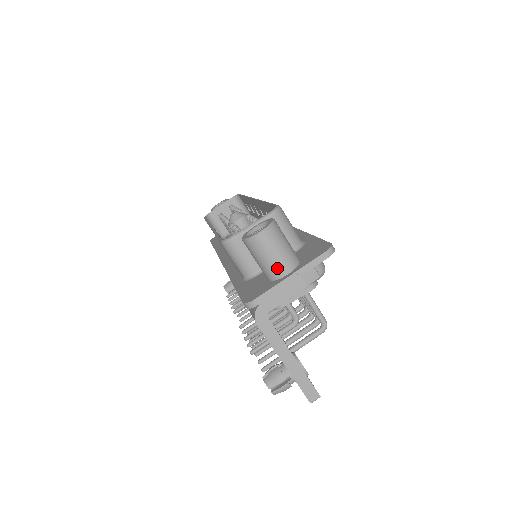
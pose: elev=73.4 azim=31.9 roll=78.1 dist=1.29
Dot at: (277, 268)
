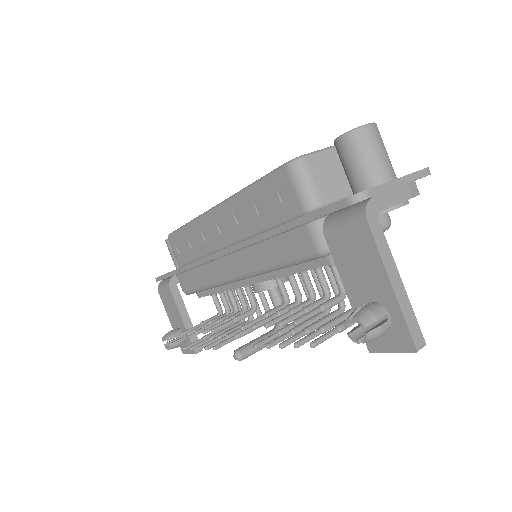
Dot at: (382, 170)
